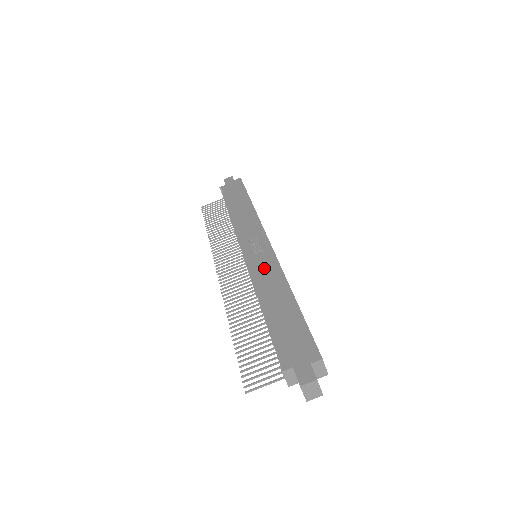
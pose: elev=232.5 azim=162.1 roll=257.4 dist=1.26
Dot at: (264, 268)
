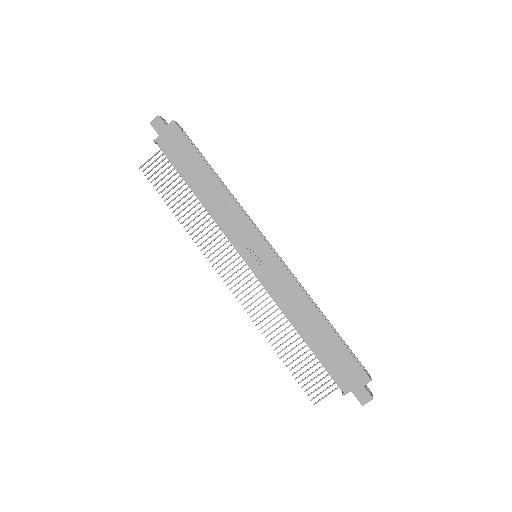
Dot at: (280, 285)
